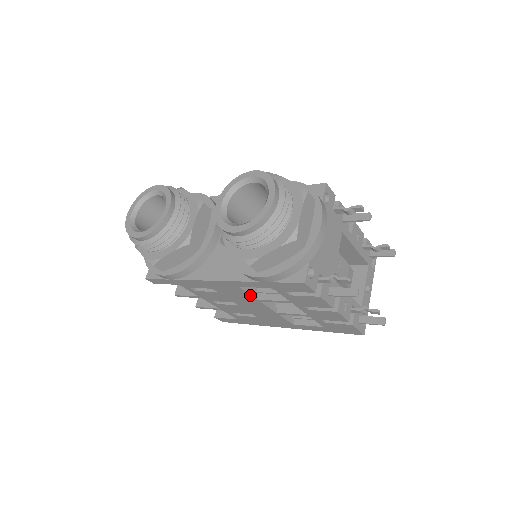
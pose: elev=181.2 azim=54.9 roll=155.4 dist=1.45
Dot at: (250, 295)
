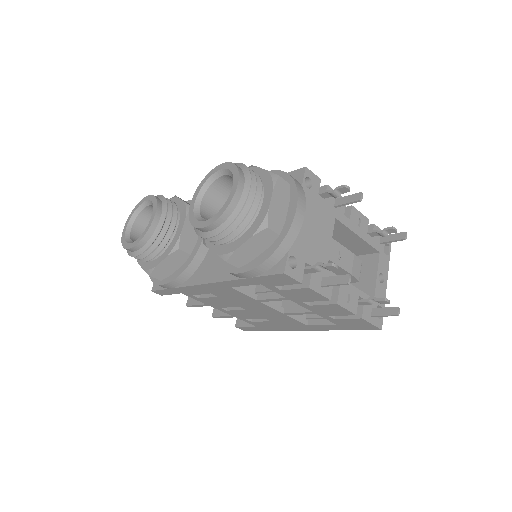
Dot at: (247, 296)
